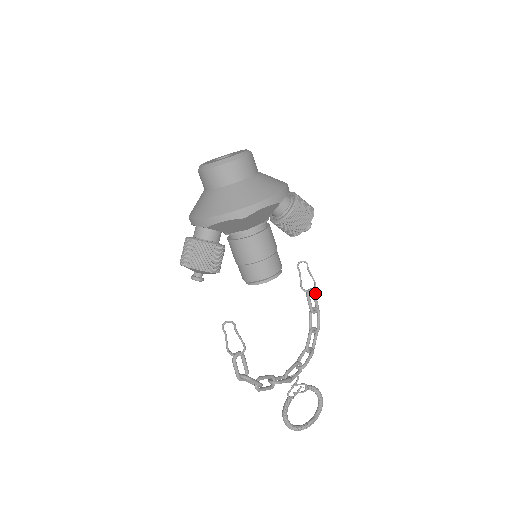
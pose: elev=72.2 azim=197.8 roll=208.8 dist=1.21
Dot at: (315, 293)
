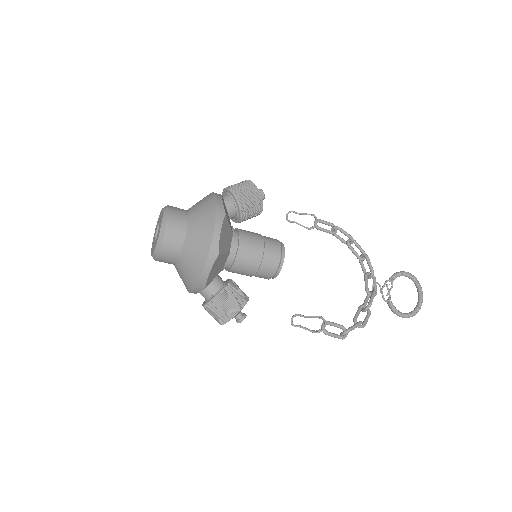
Dot at: (321, 220)
